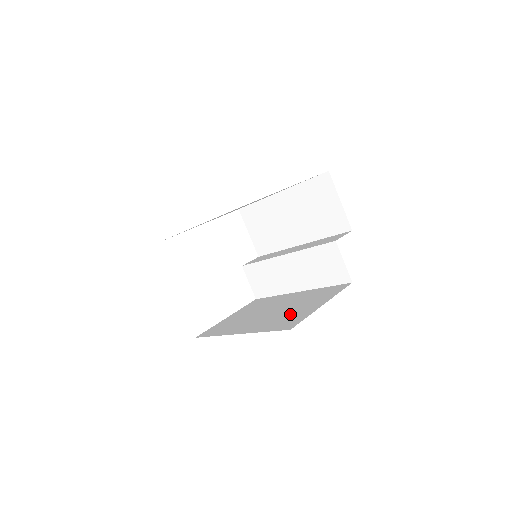
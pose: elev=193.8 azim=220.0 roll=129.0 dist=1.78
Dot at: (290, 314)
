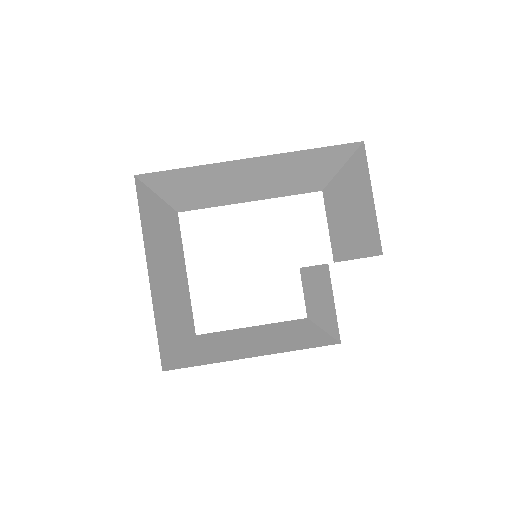
Dot at: (227, 351)
